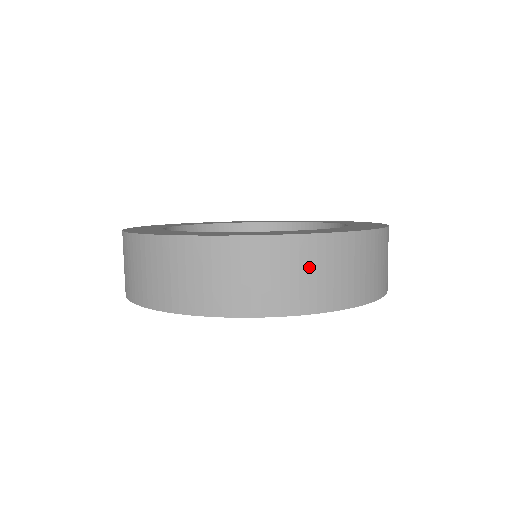
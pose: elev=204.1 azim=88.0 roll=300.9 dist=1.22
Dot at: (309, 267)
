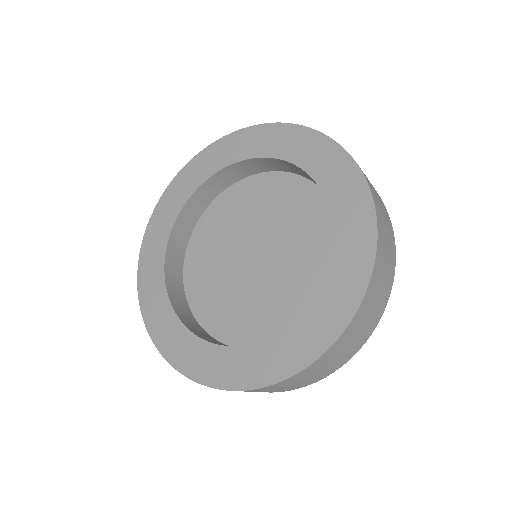
Dot at: occluded
